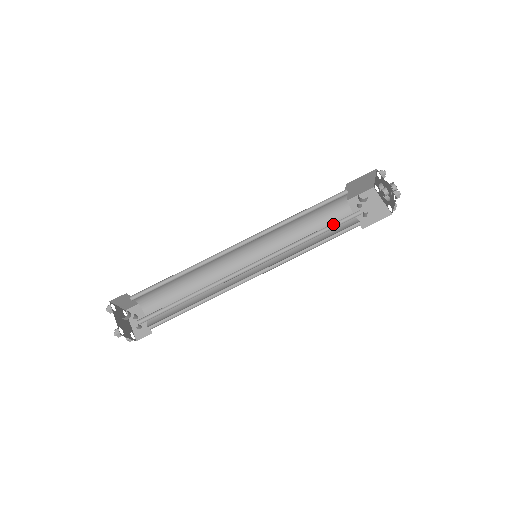
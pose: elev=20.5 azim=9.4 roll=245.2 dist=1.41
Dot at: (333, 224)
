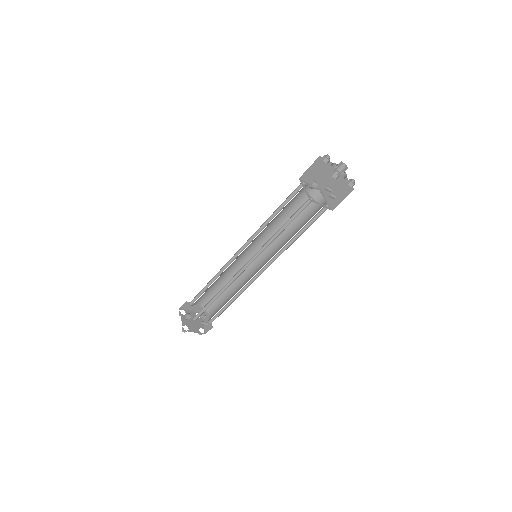
Dot at: (294, 216)
